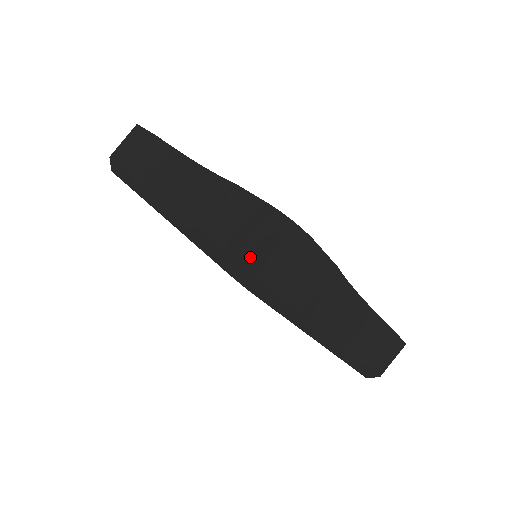
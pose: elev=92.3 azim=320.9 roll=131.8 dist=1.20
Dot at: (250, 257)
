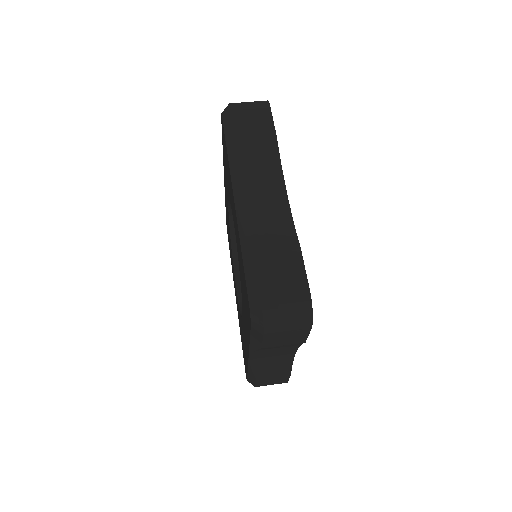
Dot at: (271, 309)
